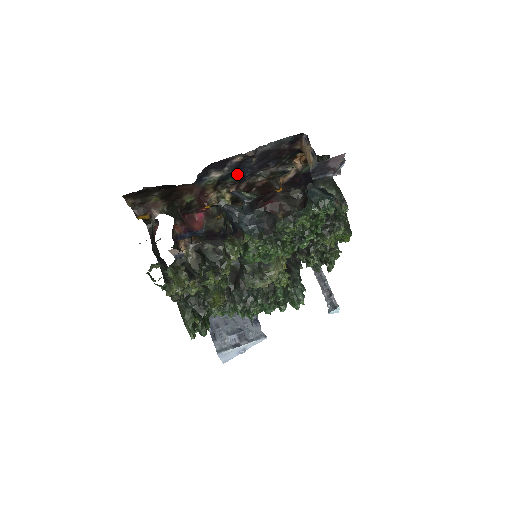
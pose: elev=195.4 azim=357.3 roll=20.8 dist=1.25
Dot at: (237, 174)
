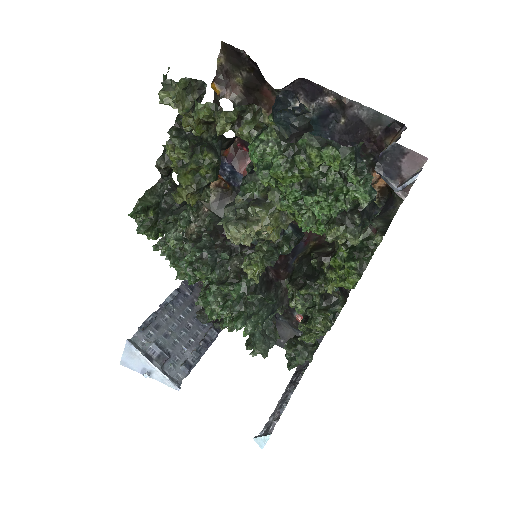
Dot at: (317, 132)
